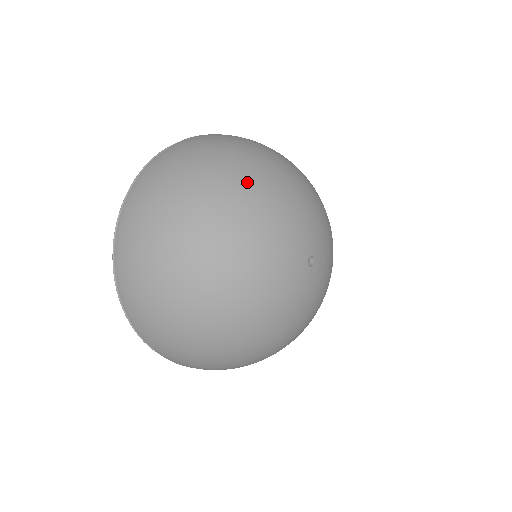
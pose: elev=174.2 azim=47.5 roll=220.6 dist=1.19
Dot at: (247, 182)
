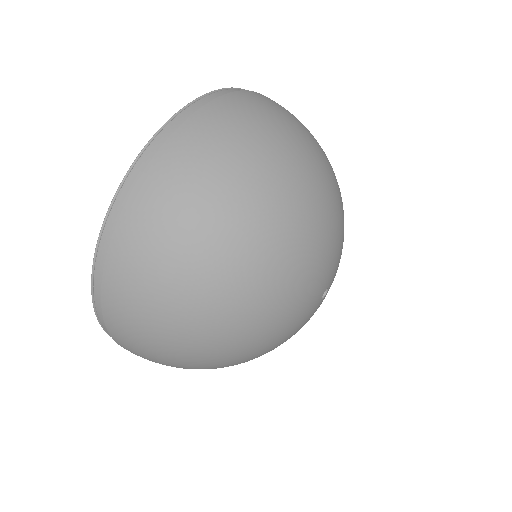
Dot at: (314, 188)
